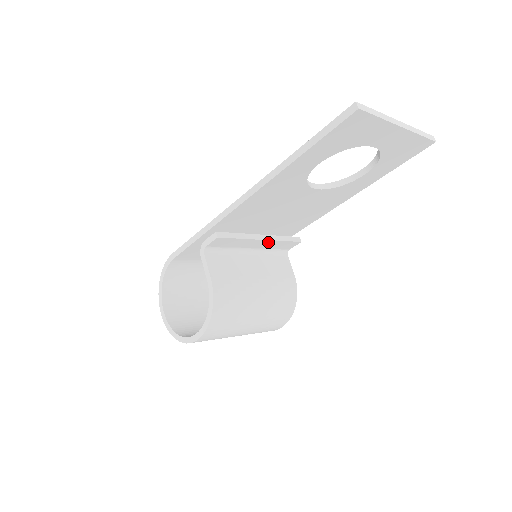
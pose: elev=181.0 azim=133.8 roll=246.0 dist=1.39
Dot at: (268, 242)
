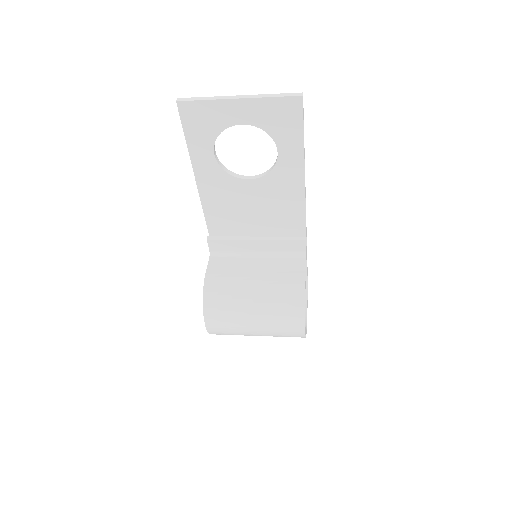
Dot at: (266, 243)
